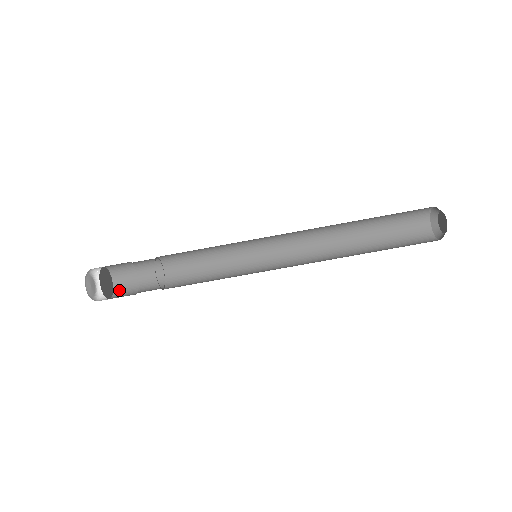
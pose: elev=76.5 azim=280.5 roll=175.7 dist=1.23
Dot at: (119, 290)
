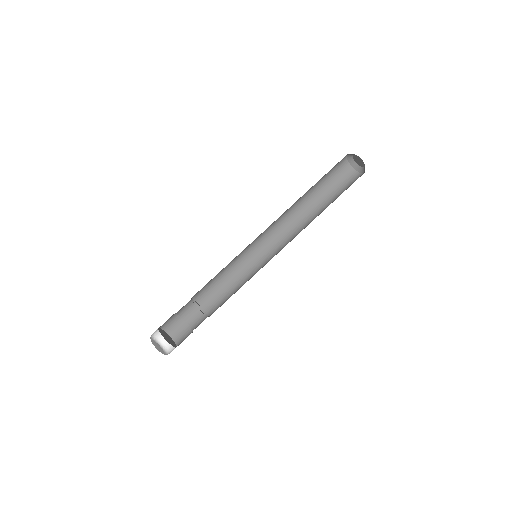
Dot at: (175, 335)
